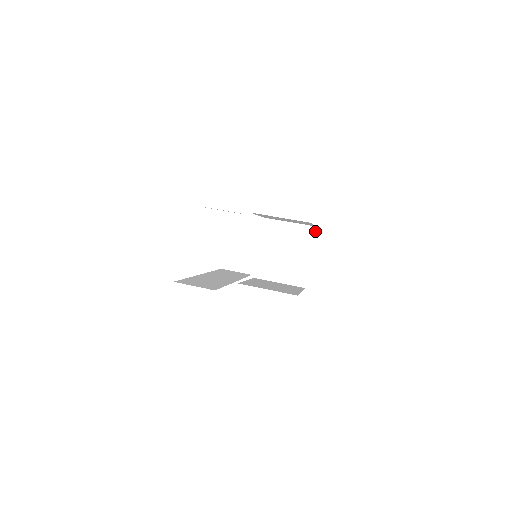
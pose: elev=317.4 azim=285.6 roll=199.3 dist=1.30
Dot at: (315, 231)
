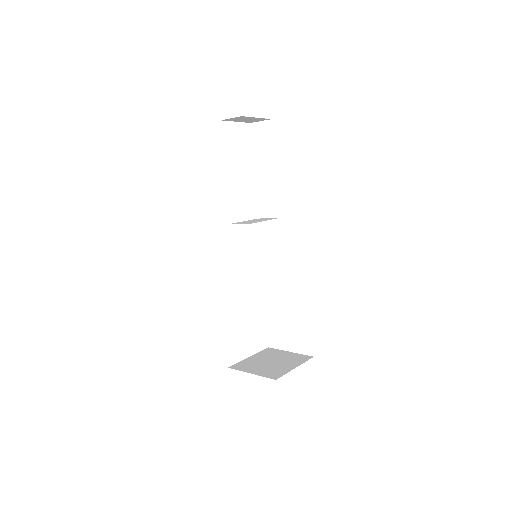
Dot at: occluded
